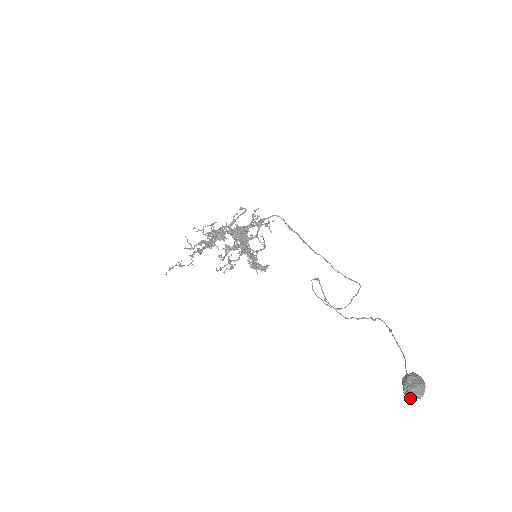
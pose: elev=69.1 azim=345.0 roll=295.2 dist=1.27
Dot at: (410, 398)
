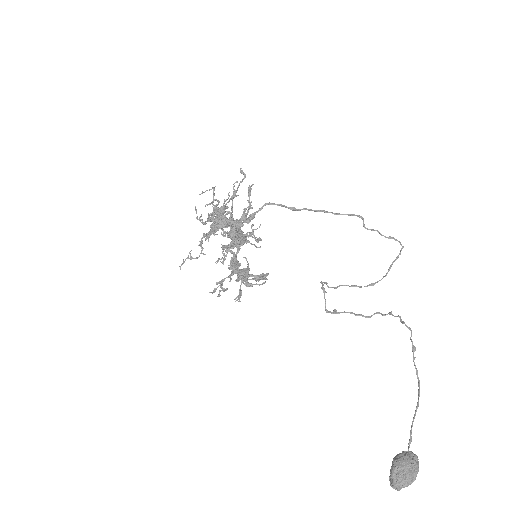
Dot at: (395, 489)
